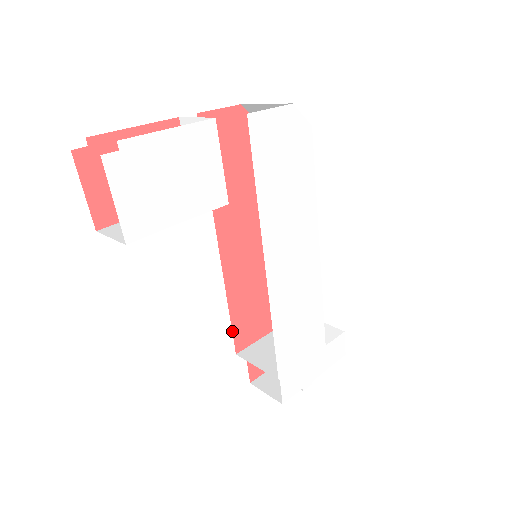
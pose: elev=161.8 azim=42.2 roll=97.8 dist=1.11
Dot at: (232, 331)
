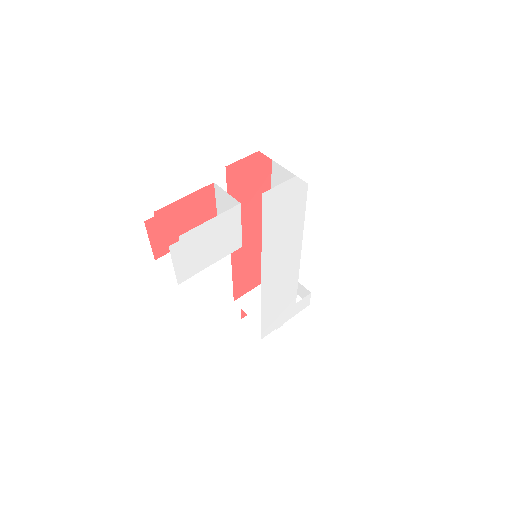
Dot at: (233, 289)
